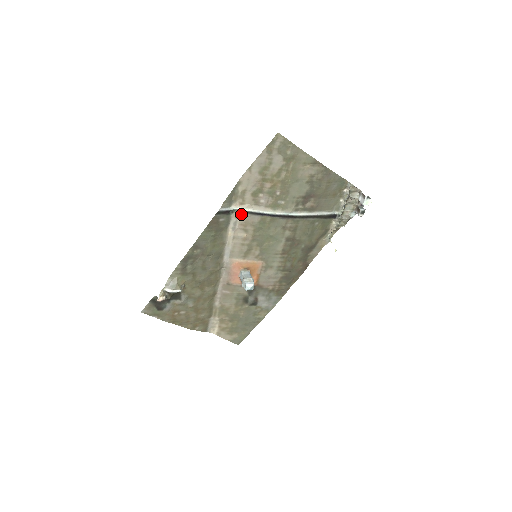
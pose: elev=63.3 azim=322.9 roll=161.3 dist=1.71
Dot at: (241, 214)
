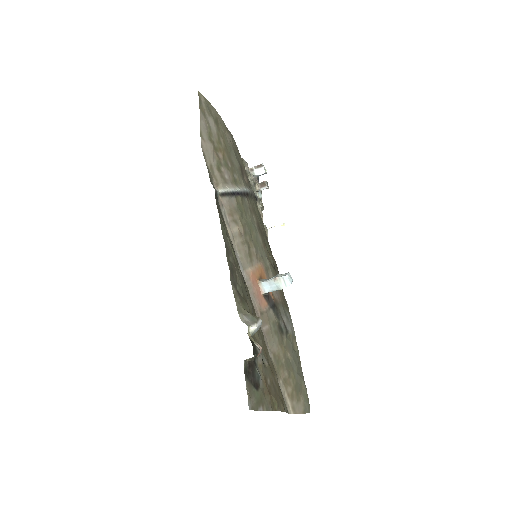
Dot at: (222, 200)
